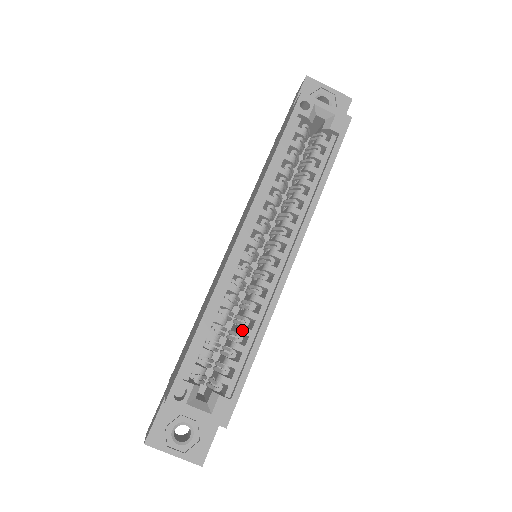
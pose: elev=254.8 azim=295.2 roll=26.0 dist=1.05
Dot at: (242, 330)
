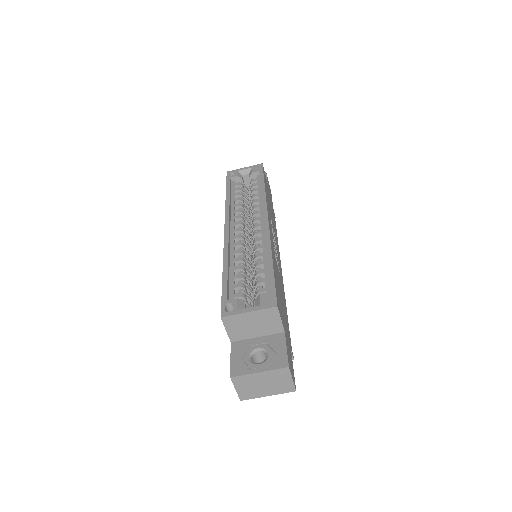
Dot at: (257, 264)
